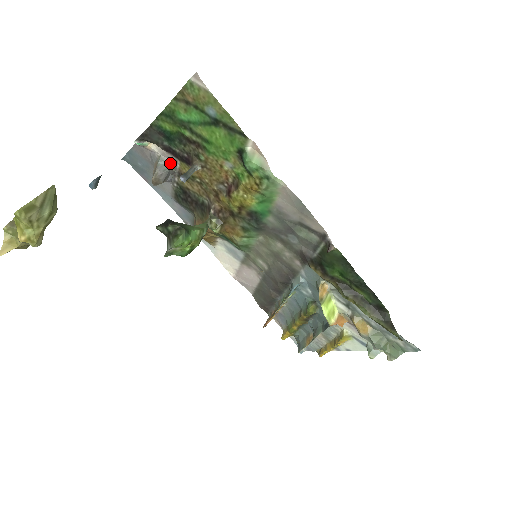
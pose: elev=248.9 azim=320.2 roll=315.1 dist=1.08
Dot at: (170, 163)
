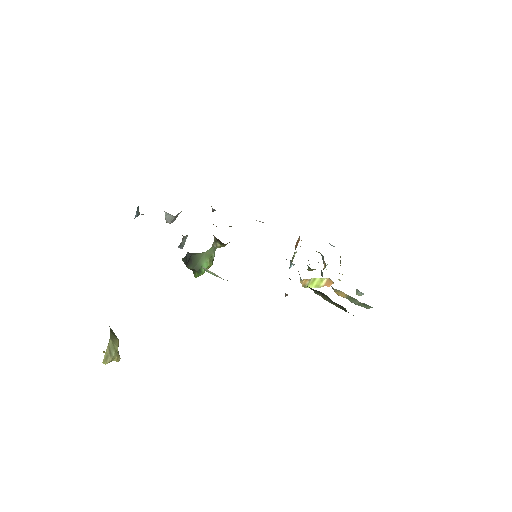
Dot at: (172, 215)
